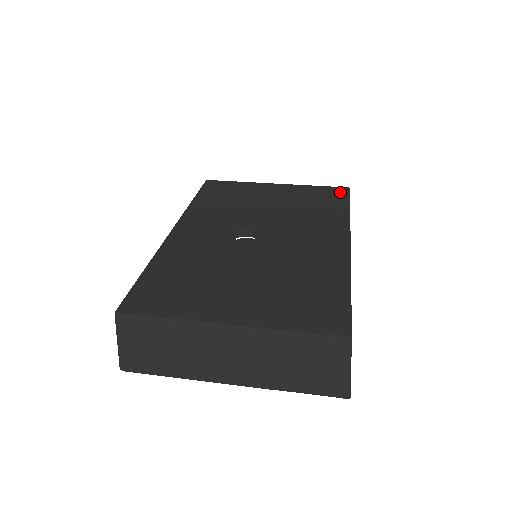
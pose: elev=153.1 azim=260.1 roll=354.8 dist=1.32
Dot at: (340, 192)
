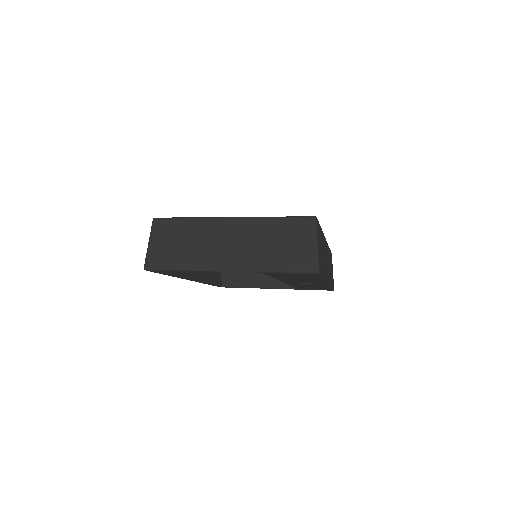
Dot at: occluded
